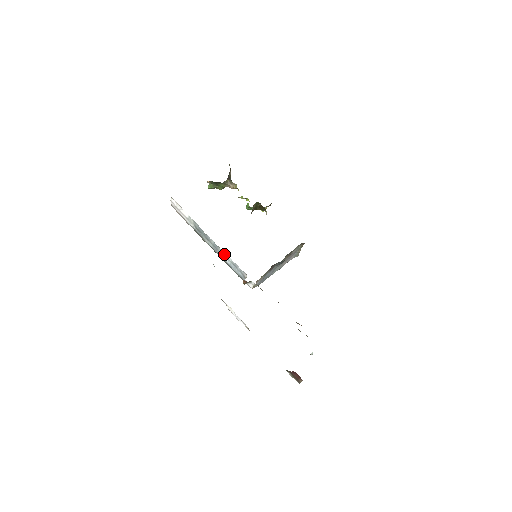
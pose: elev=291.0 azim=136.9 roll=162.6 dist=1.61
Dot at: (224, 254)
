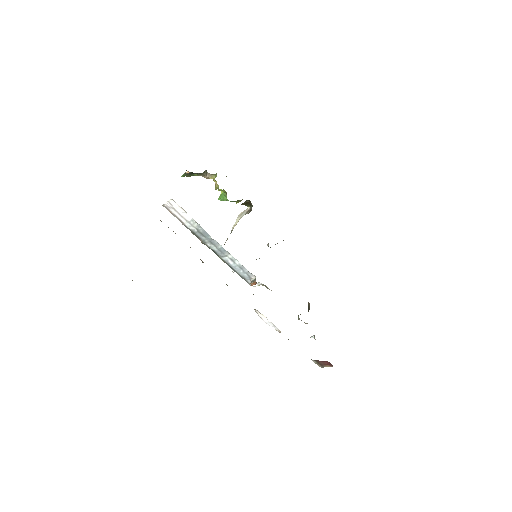
Dot at: (231, 258)
